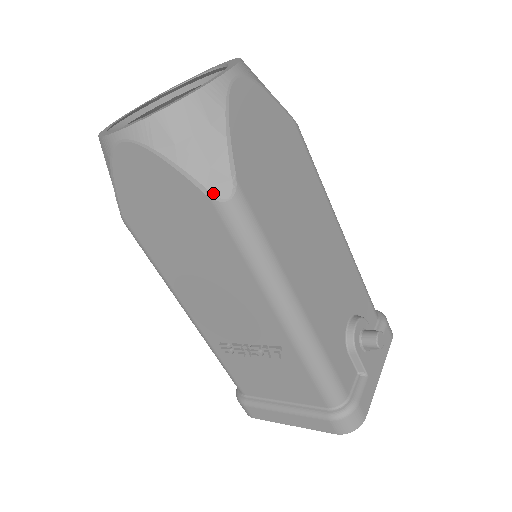
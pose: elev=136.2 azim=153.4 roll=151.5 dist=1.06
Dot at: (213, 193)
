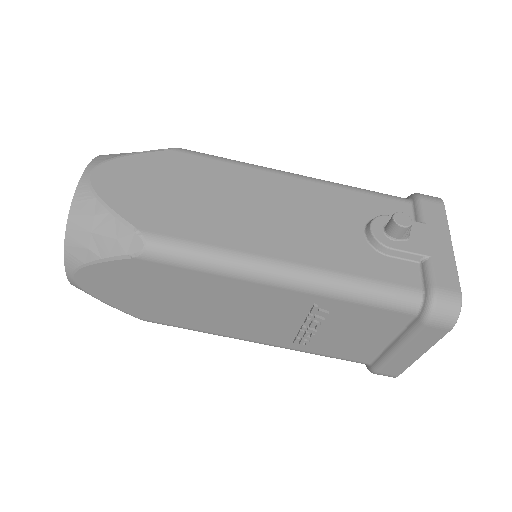
Dot at: (133, 253)
